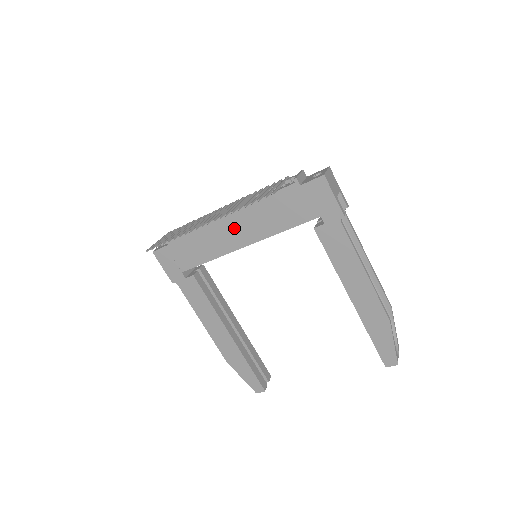
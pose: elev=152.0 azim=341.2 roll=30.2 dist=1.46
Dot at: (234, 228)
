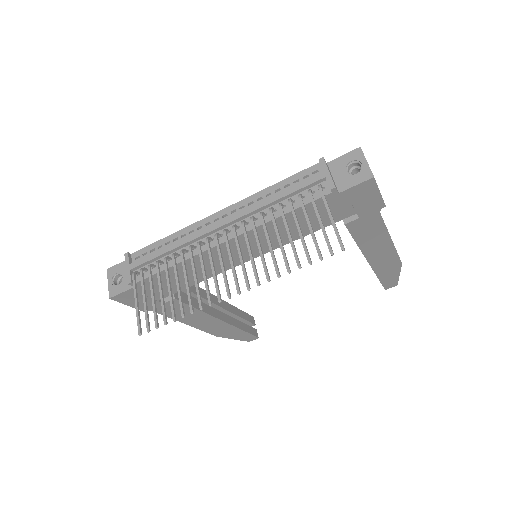
Dot at: (237, 250)
